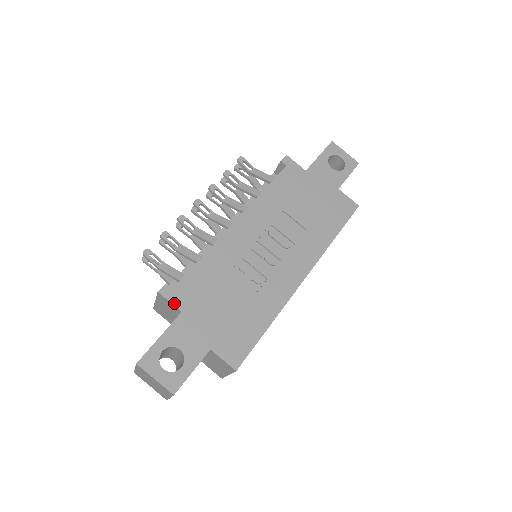
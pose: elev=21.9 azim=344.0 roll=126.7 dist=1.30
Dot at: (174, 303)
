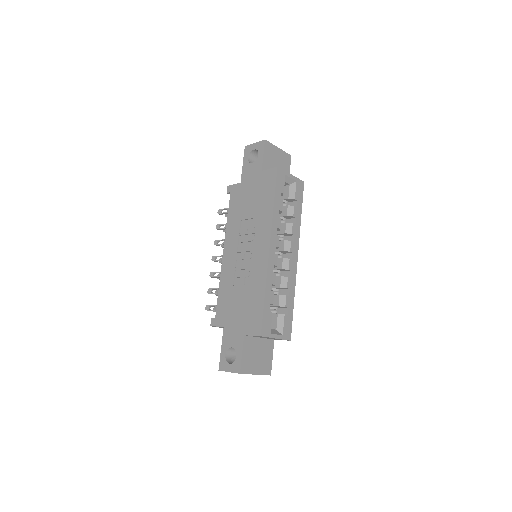
Dot at: (219, 325)
